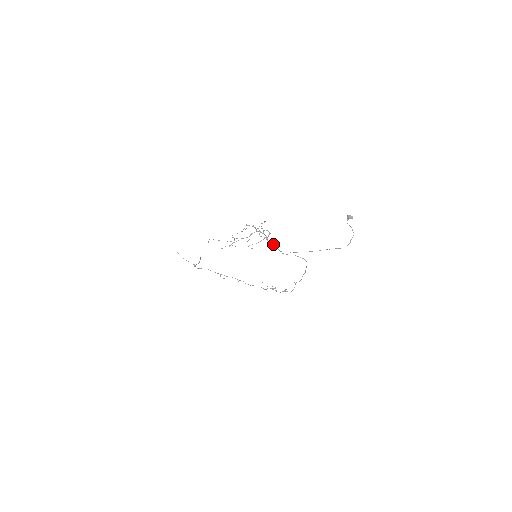
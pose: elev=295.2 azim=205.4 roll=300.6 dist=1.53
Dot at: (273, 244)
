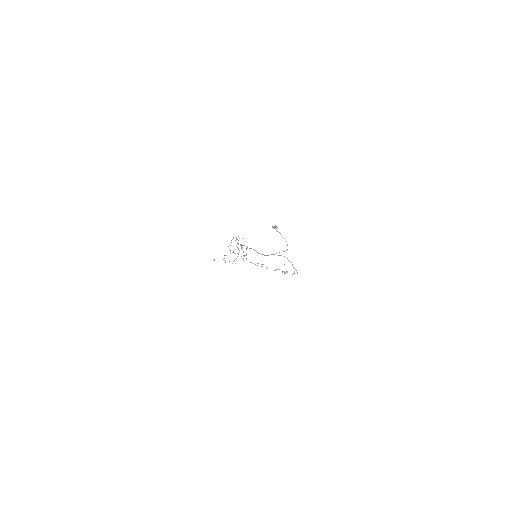
Dot at: (254, 250)
